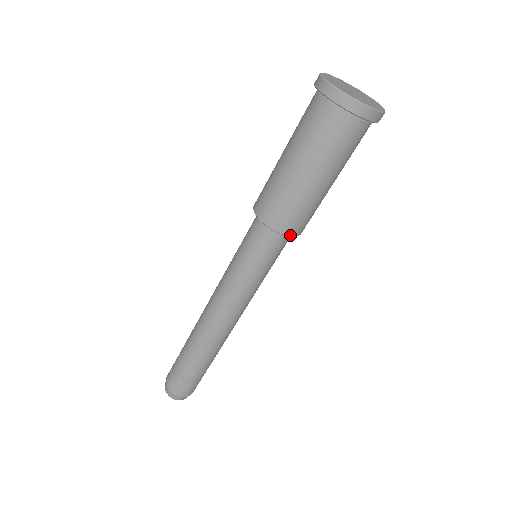
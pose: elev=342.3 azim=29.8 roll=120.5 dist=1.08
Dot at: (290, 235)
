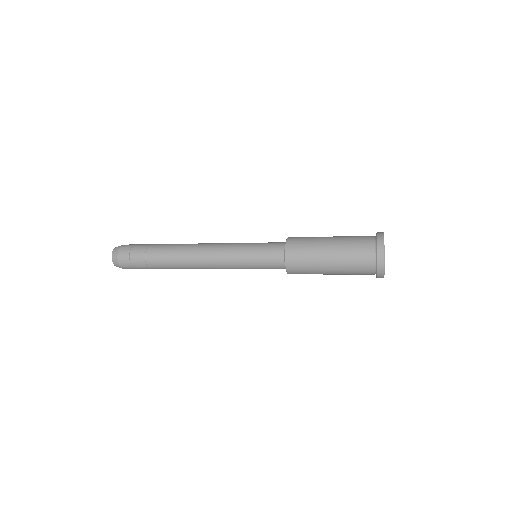
Dot at: occluded
